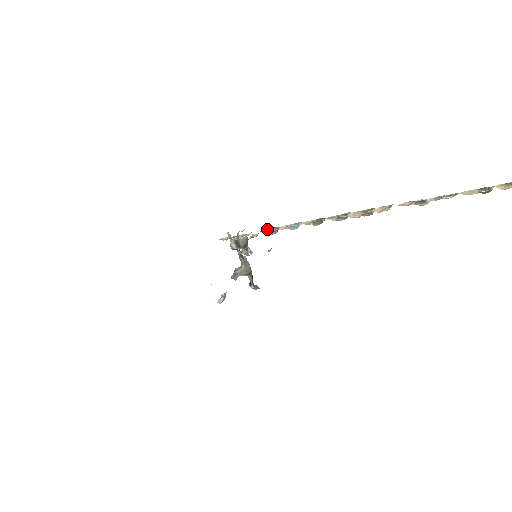
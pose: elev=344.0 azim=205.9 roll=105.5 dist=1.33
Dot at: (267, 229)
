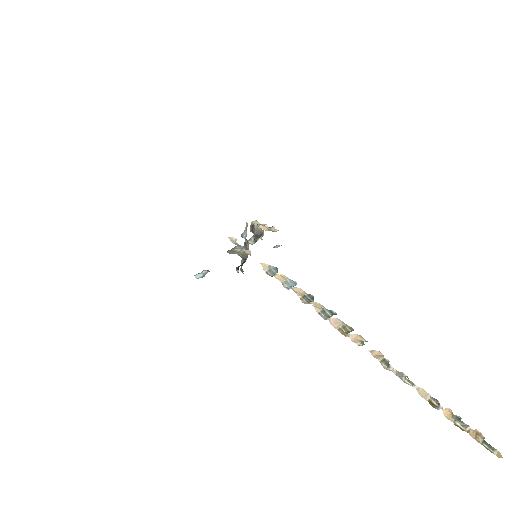
Dot at: occluded
